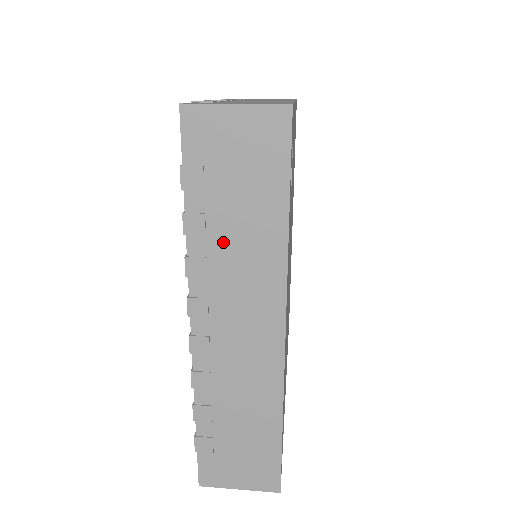
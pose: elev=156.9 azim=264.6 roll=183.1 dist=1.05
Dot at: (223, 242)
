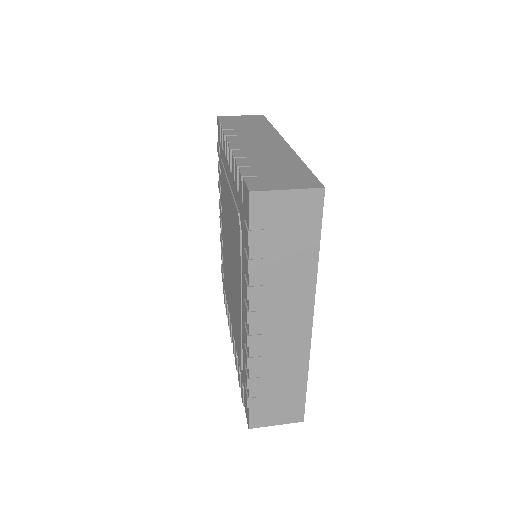
Dot at: (274, 275)
